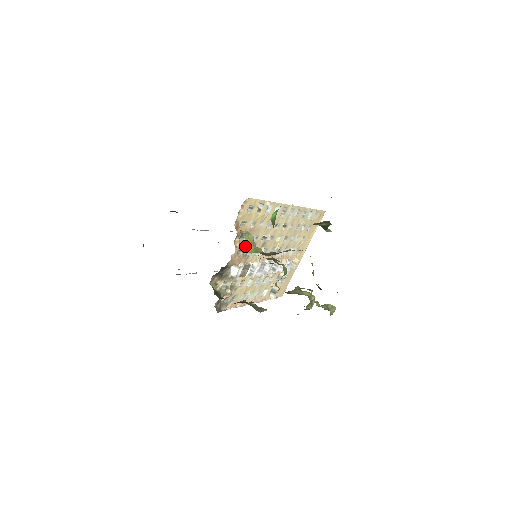
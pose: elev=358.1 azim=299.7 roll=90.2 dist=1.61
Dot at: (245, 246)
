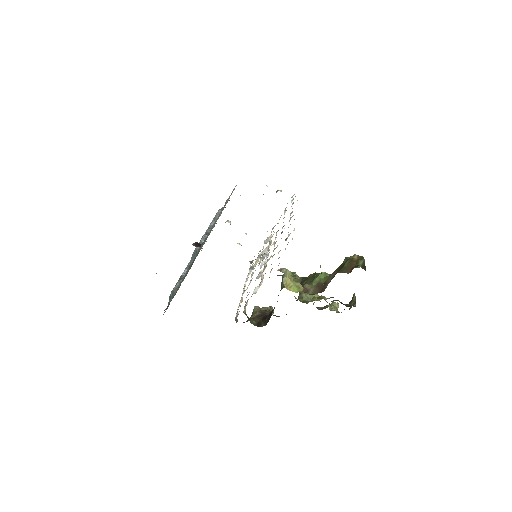
Dot at: (287, 284)
